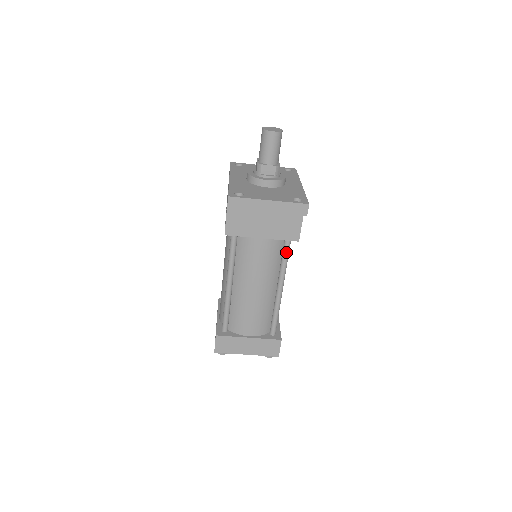
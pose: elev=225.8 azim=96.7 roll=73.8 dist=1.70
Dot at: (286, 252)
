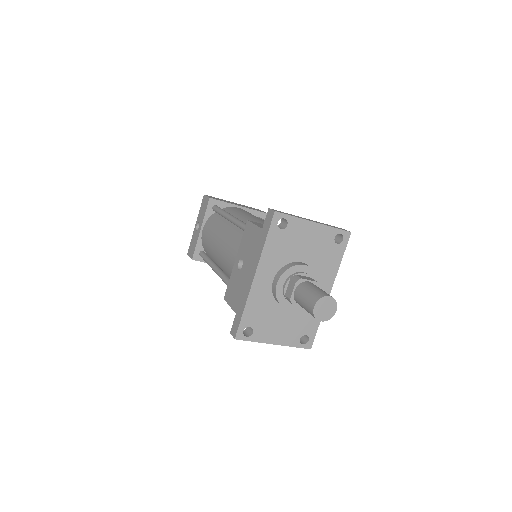
Dot at: occluded
